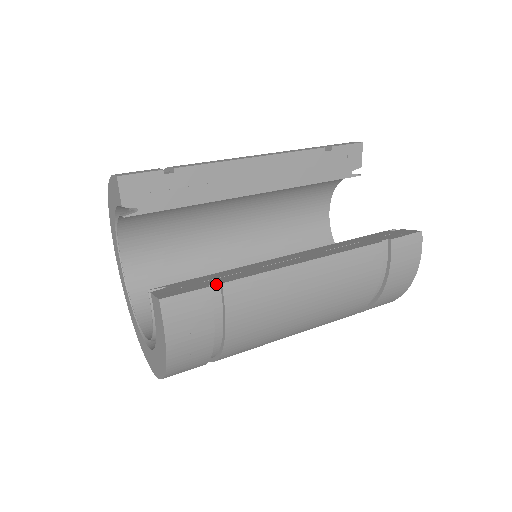
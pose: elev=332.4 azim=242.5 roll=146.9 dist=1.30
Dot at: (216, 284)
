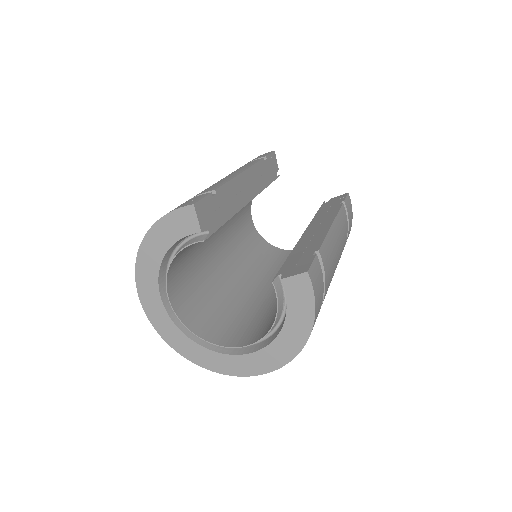
Dot at: (314, 253)
